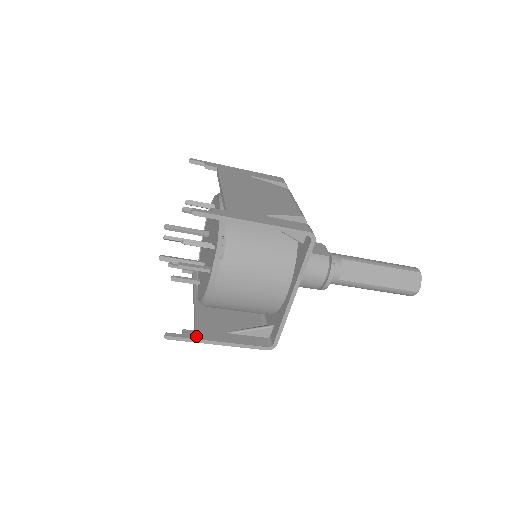
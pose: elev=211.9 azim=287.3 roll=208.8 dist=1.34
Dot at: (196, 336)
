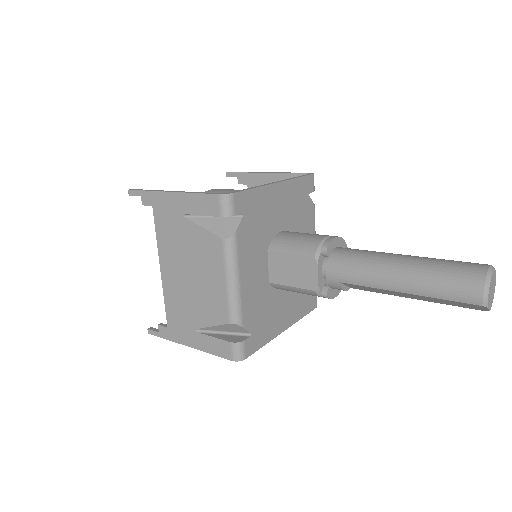
Dot at: occluded
